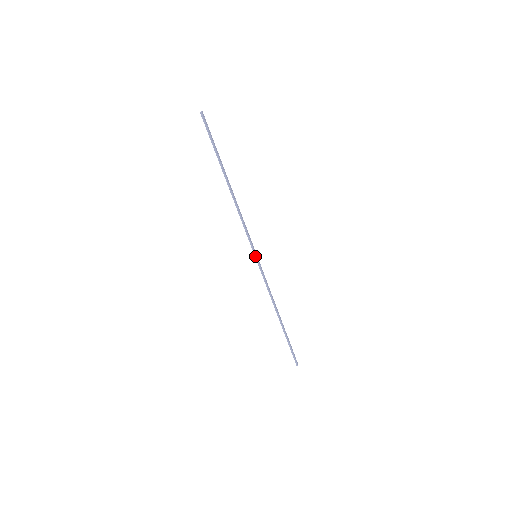
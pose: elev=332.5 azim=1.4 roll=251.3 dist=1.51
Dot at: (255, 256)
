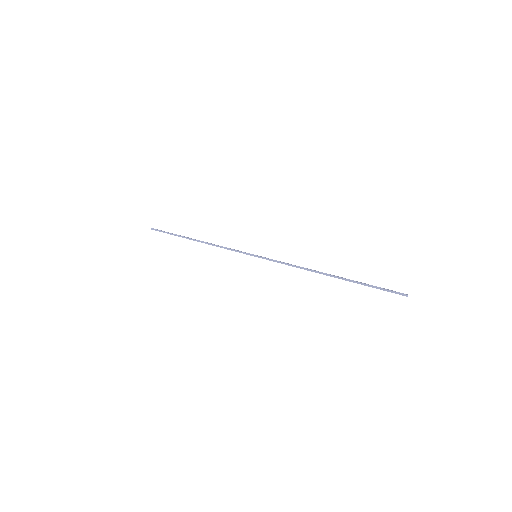
Dot at: (254, 256)
